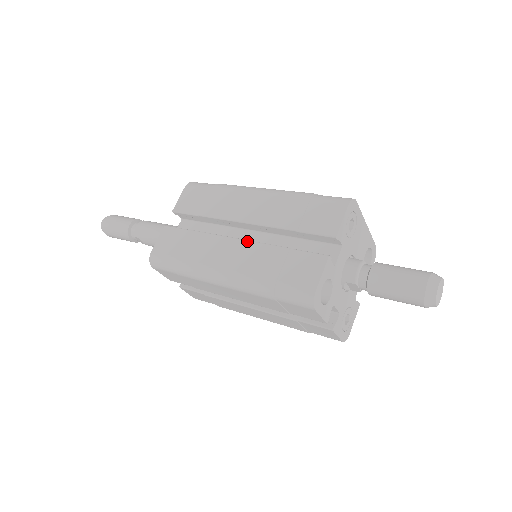
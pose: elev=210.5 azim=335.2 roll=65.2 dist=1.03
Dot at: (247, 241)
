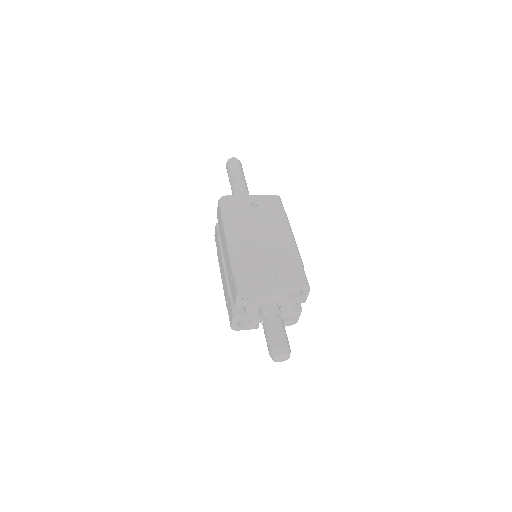
Dot at: (224, 272)
